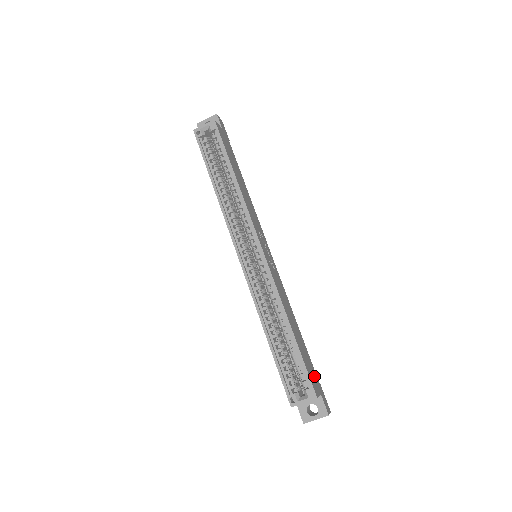
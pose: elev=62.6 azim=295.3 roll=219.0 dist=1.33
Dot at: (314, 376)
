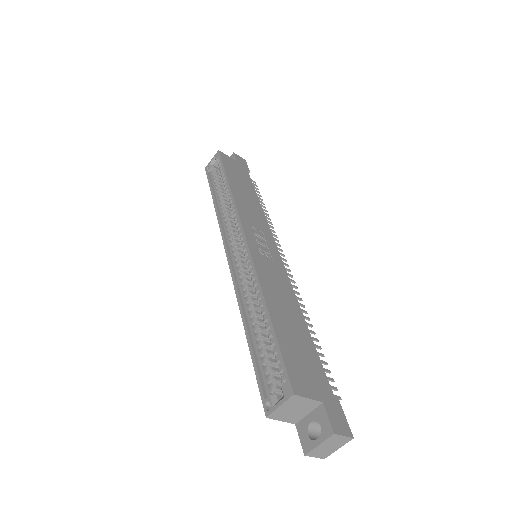
Dot at: (314, 378)
